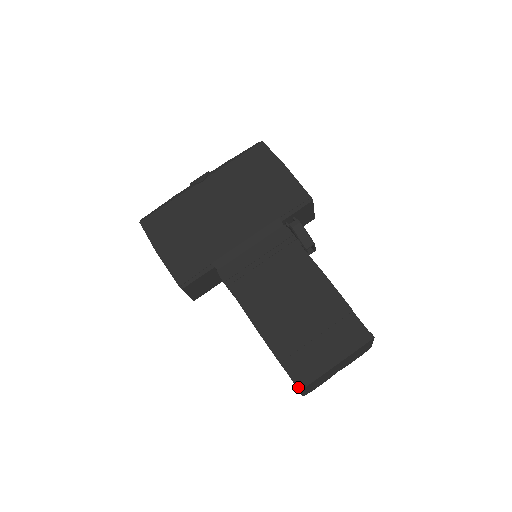
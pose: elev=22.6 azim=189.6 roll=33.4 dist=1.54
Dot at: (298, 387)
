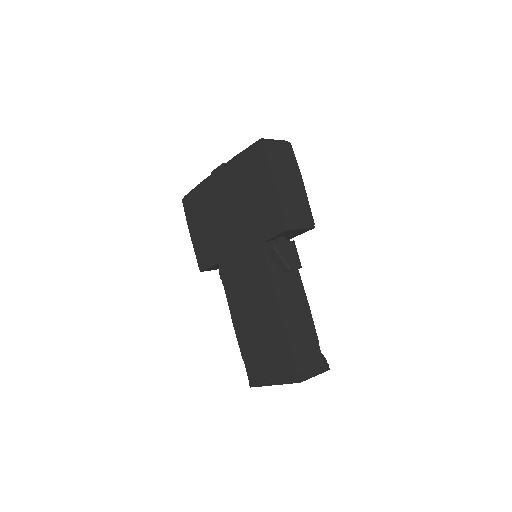
Dot at: (250, 384)
